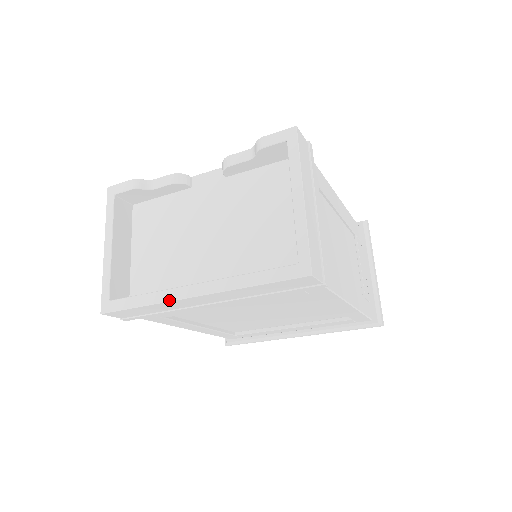
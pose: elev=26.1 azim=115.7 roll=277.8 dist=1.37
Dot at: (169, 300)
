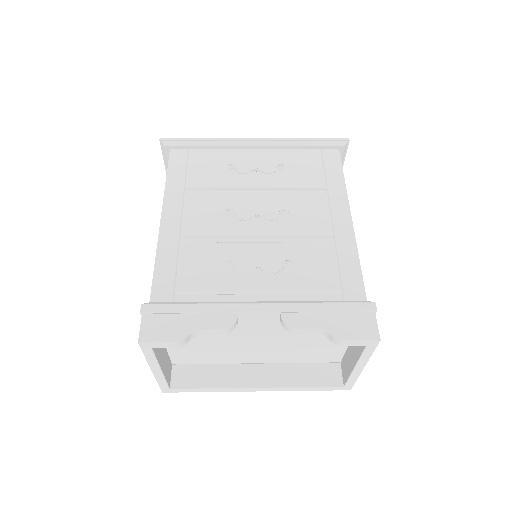
Dot at: occluded
